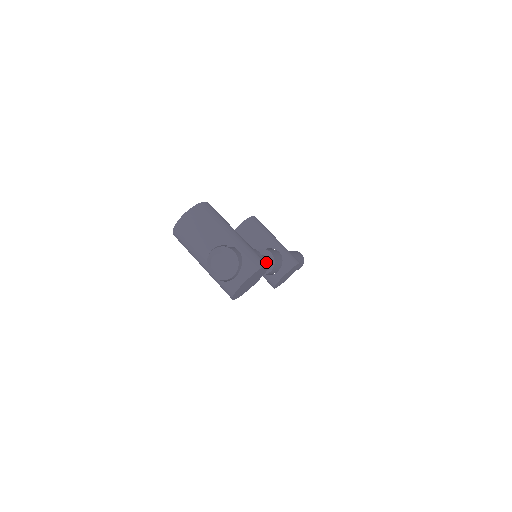
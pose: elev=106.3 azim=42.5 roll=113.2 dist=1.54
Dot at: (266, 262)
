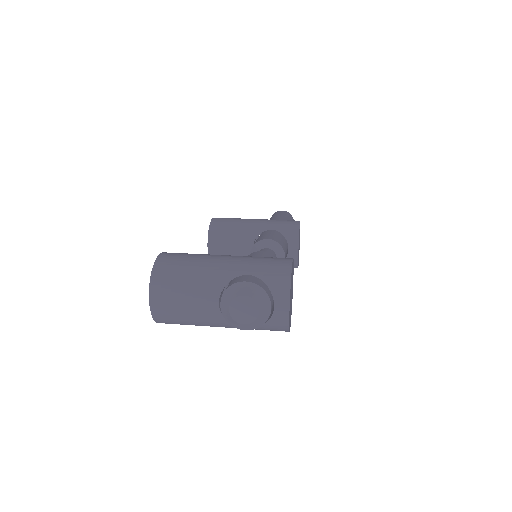
Dot at: (273, 253)
